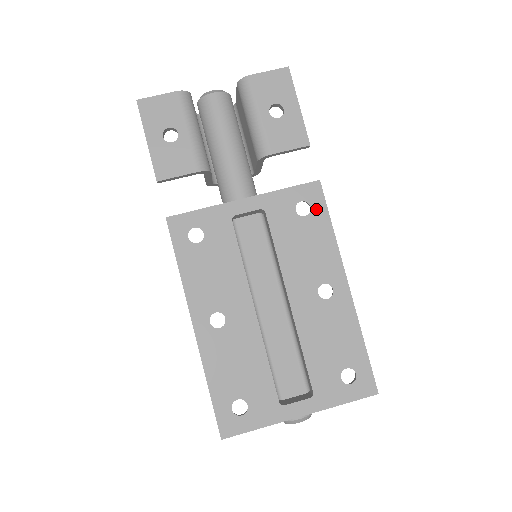
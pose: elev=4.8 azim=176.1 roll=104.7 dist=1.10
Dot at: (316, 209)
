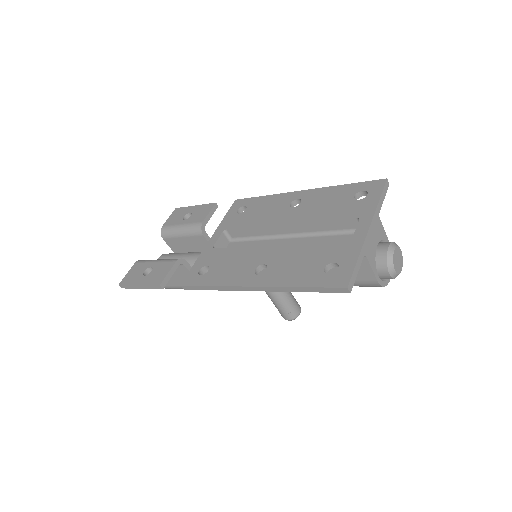
Dot at: (247, 203)
